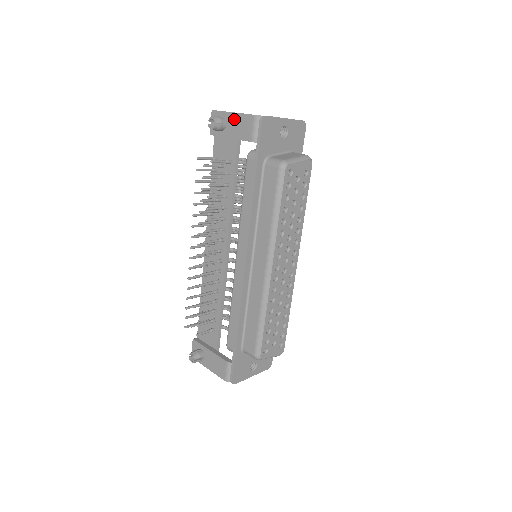
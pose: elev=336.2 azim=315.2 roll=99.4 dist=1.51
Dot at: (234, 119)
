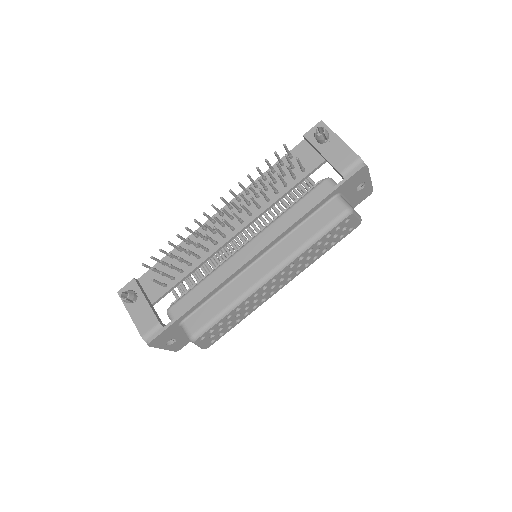
Dot at: (338, 144)
